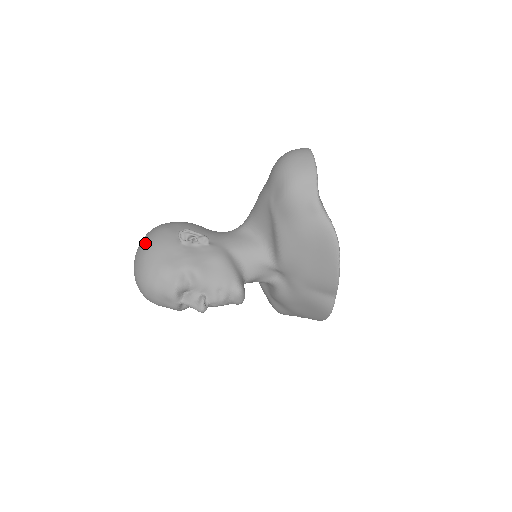
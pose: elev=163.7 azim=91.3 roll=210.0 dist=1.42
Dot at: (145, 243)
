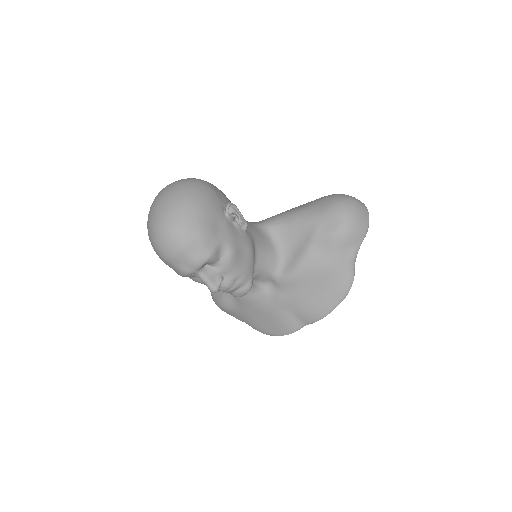
Dot at: (191, 194)
